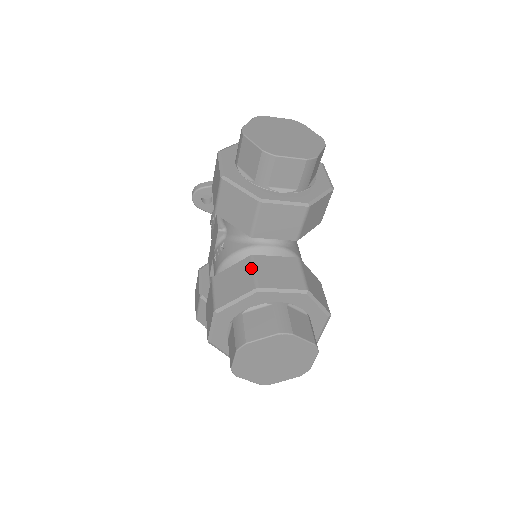
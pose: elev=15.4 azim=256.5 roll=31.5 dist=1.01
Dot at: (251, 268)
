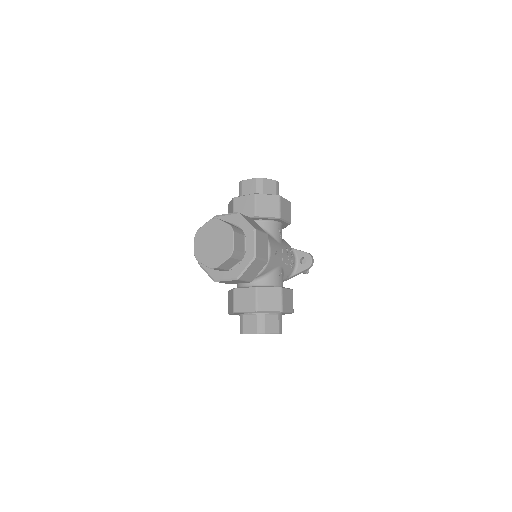
Dot at: occluded
